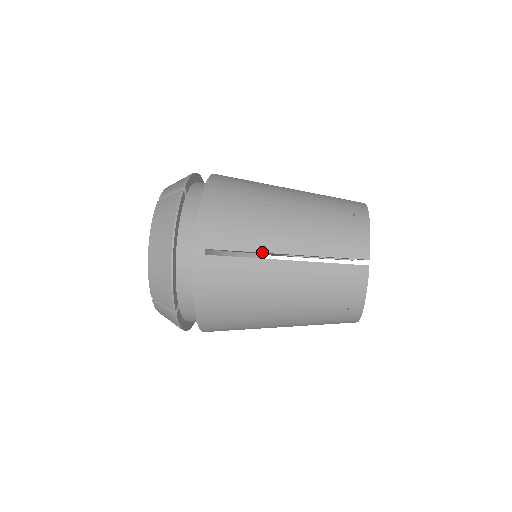
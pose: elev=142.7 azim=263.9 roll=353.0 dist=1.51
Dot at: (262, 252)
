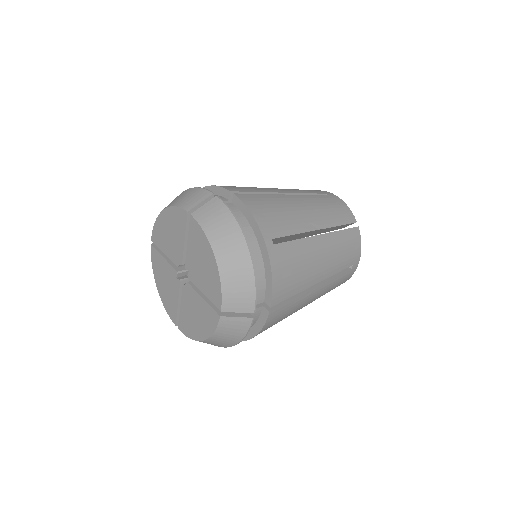
Dot at: (305, 232)
